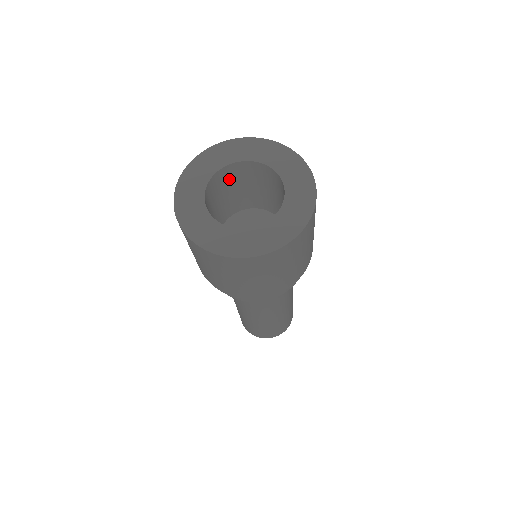
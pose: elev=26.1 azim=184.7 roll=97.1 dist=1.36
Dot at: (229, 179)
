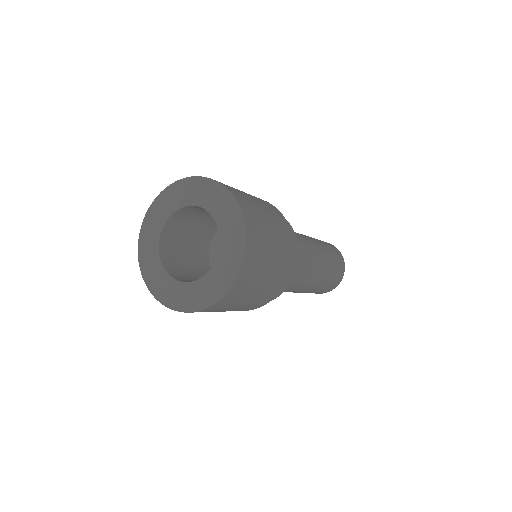
Dot at: (182, 222)
